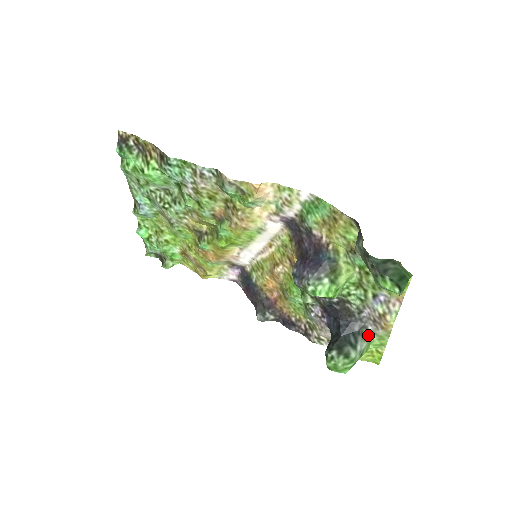
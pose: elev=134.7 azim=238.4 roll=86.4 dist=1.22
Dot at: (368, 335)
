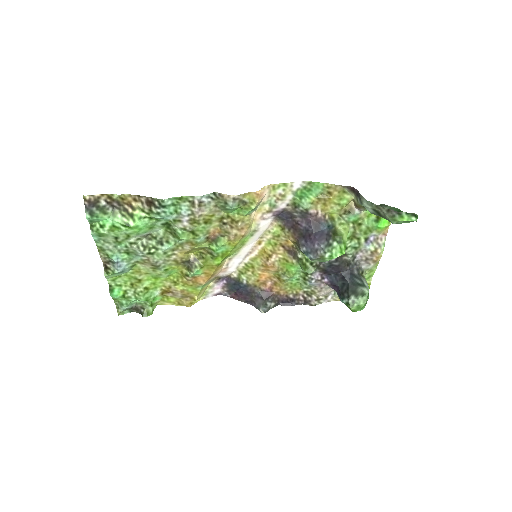
Dot at: (363, 273)
